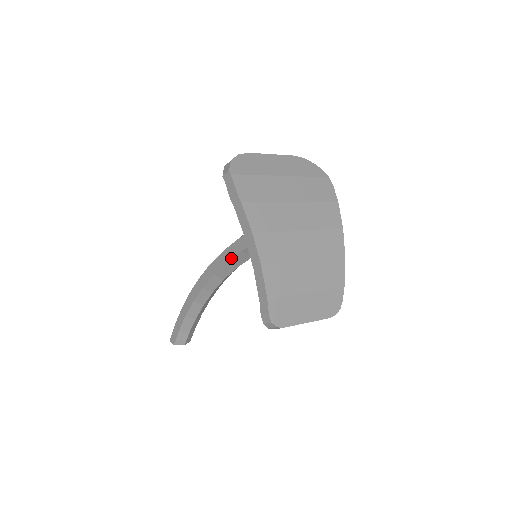
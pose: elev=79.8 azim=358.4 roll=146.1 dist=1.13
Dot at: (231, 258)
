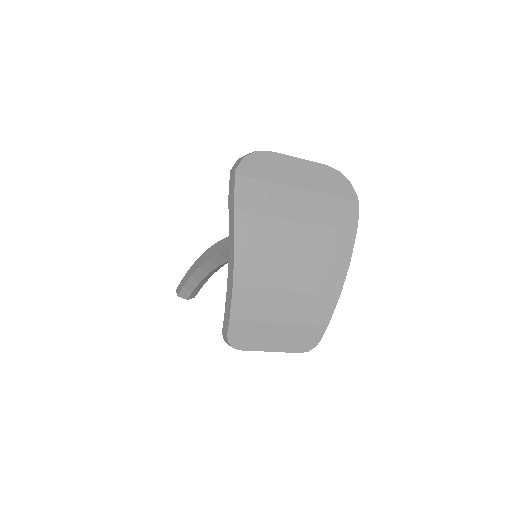
Dot at: occluded
